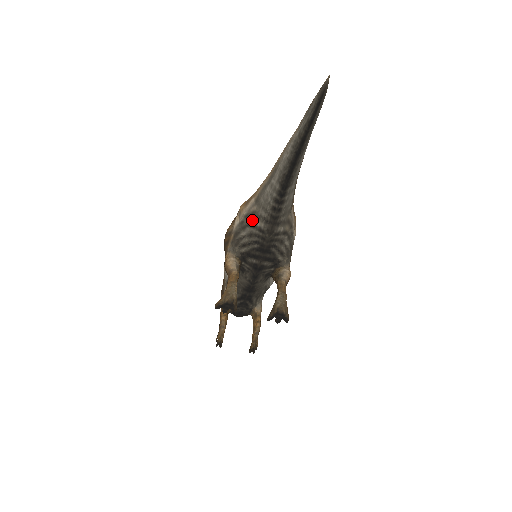
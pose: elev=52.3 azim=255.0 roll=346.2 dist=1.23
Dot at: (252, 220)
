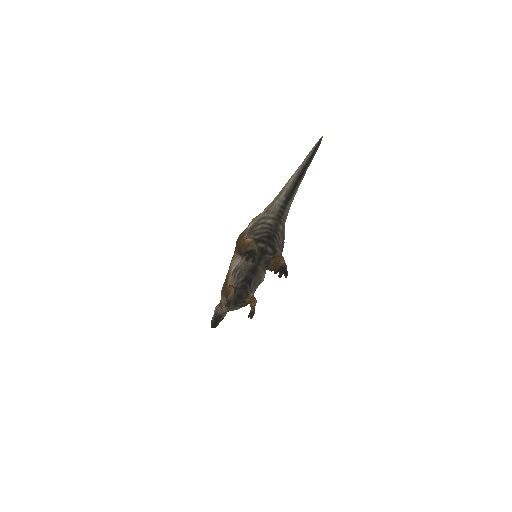
Dot at: (263, 220)
